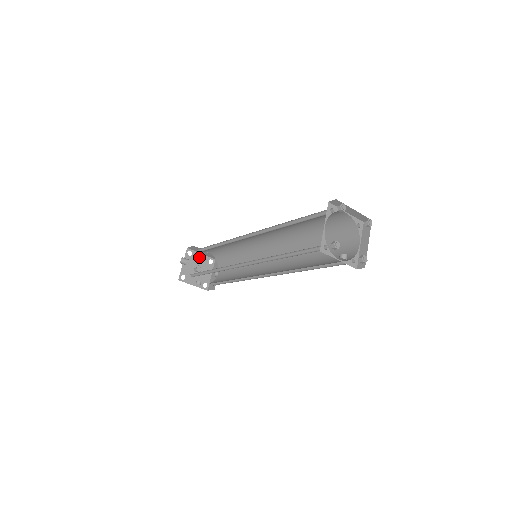
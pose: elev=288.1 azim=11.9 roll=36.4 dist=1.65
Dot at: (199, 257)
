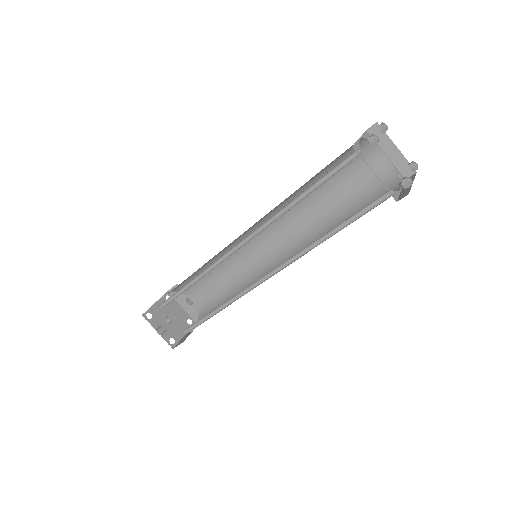
Dot at: (158, 308)
